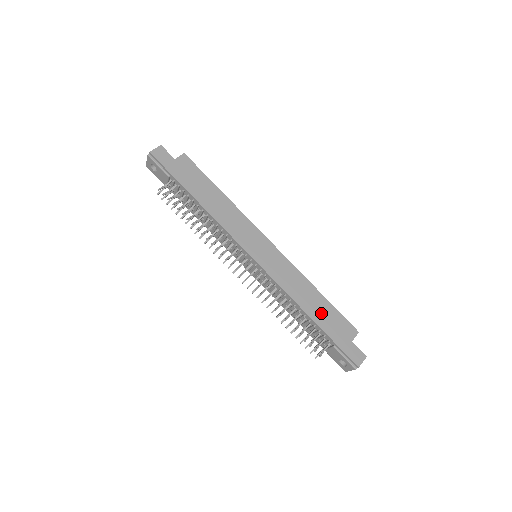
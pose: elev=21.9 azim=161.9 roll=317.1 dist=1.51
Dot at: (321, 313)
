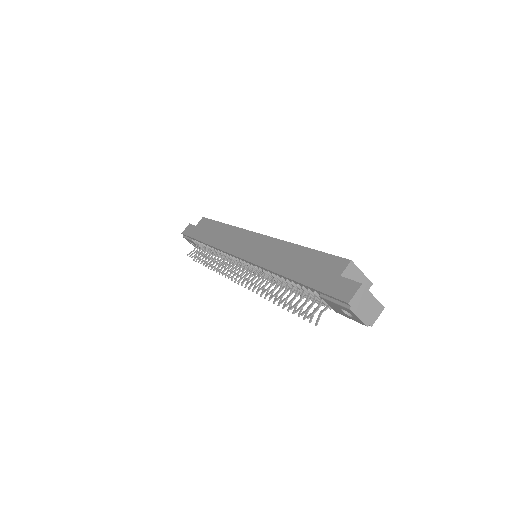
Dot at: (301, 266)
